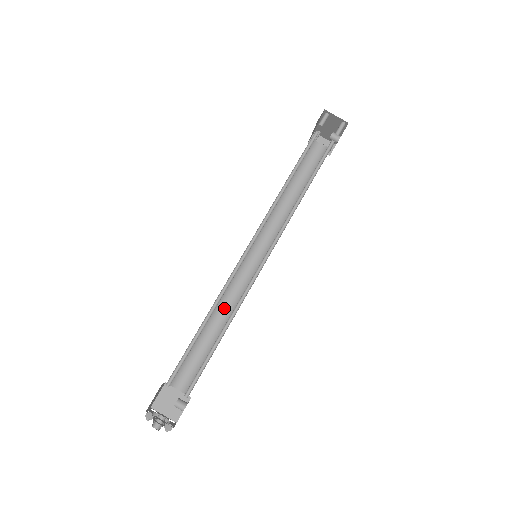
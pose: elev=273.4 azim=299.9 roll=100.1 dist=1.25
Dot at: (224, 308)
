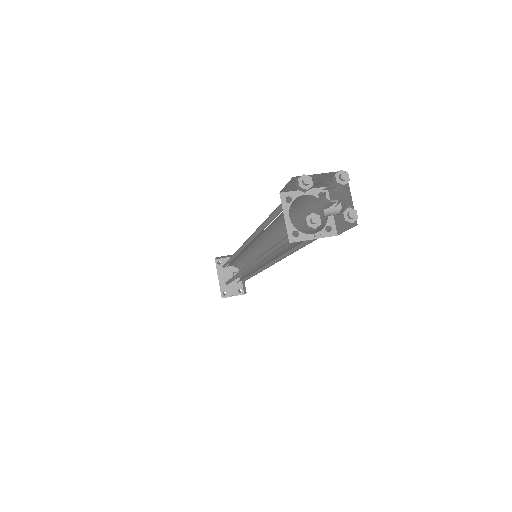
Dot at: occluded
